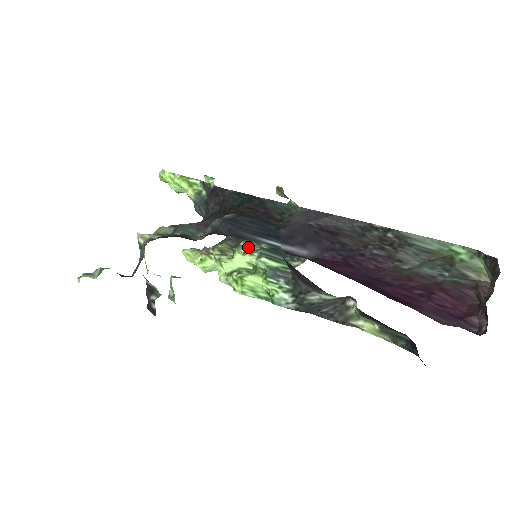
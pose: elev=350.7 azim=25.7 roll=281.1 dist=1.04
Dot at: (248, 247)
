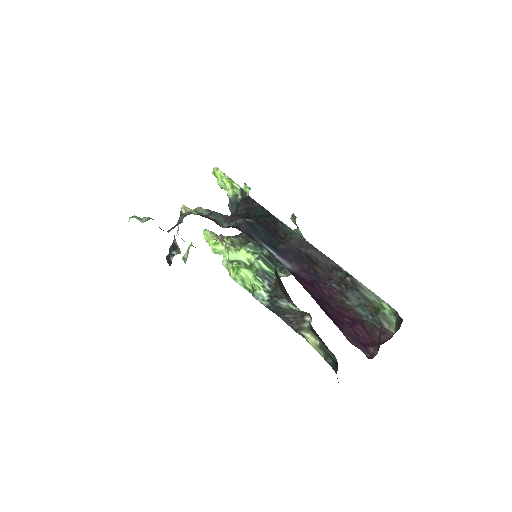
Dot at: (253, 248)
